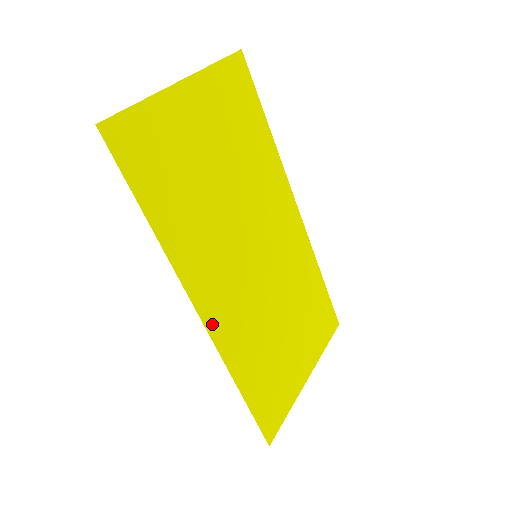
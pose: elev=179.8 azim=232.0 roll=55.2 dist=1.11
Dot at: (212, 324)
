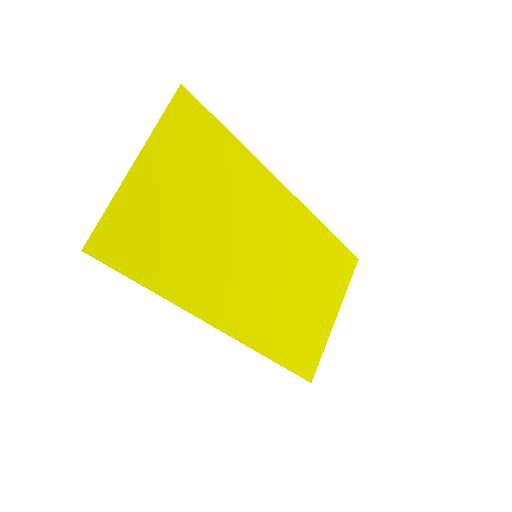
Dot at: (232, 329)
